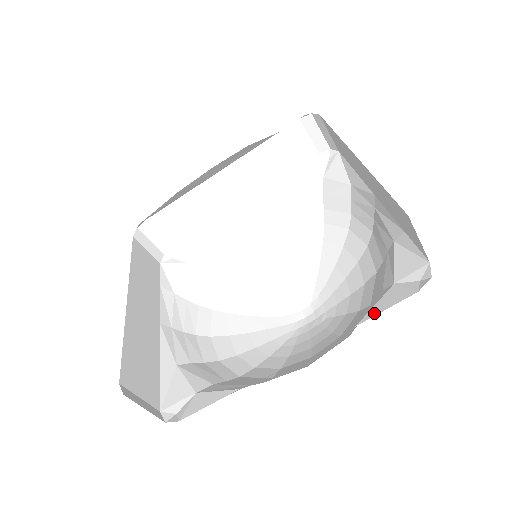
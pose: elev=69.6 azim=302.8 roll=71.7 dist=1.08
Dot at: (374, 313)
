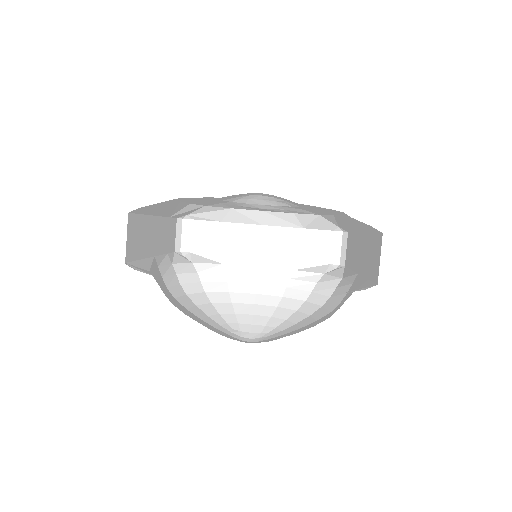
Dot at: occluded
